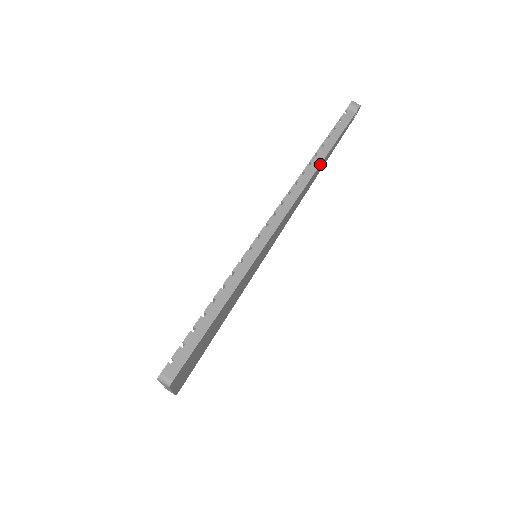
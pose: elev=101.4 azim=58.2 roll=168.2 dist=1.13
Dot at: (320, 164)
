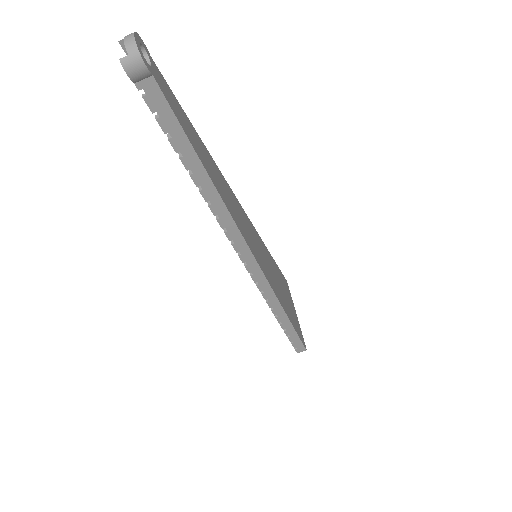
Dot at: (217, 193)
